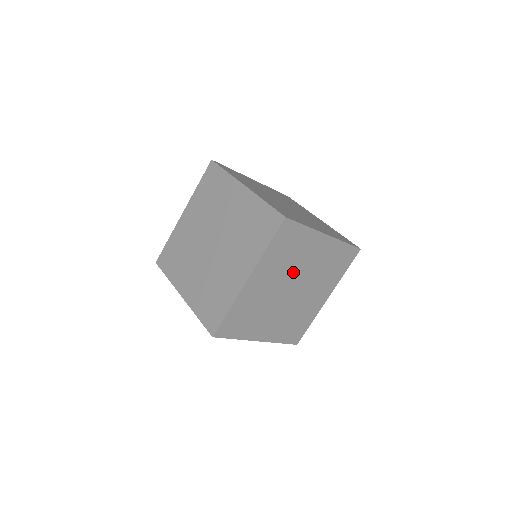
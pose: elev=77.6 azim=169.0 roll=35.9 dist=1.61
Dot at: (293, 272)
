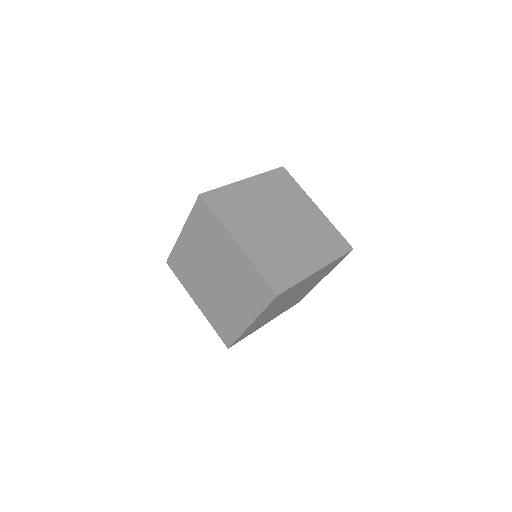
Dot at: (289, 297)
